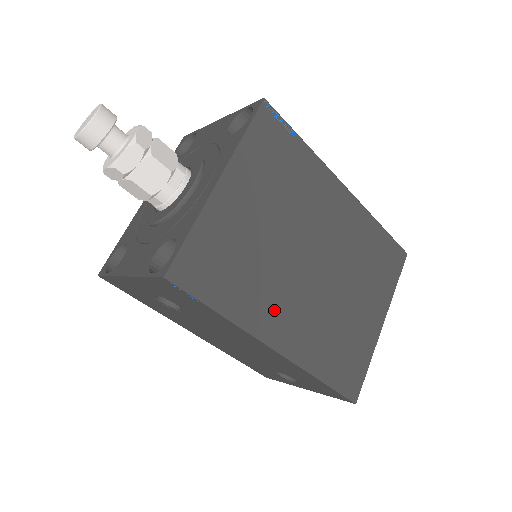
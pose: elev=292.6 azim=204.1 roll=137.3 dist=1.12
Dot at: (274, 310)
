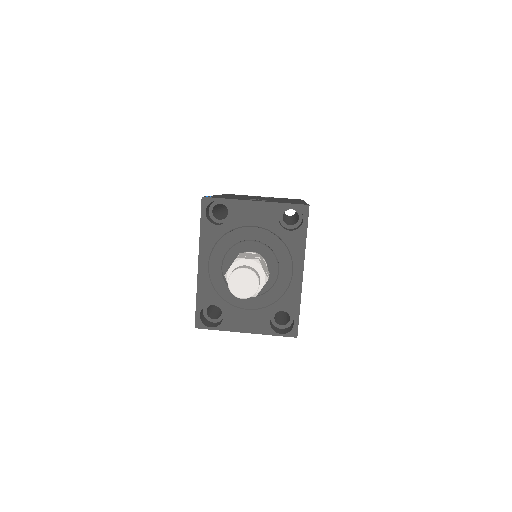
Dot at: occluded
